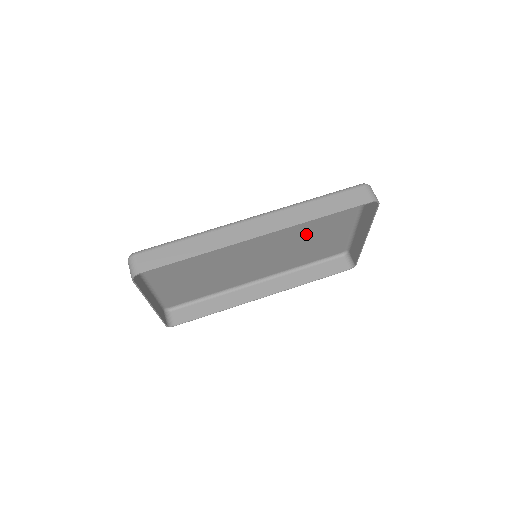
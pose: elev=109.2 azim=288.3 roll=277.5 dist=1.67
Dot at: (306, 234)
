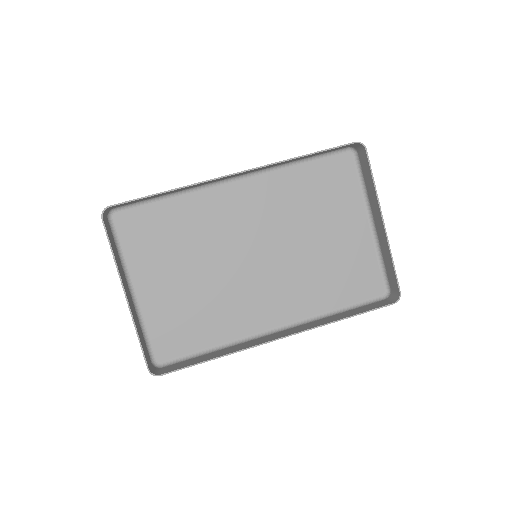
Dot at: (313, 233)
